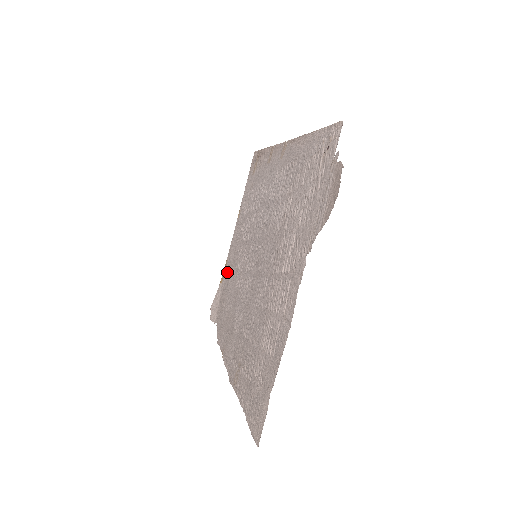
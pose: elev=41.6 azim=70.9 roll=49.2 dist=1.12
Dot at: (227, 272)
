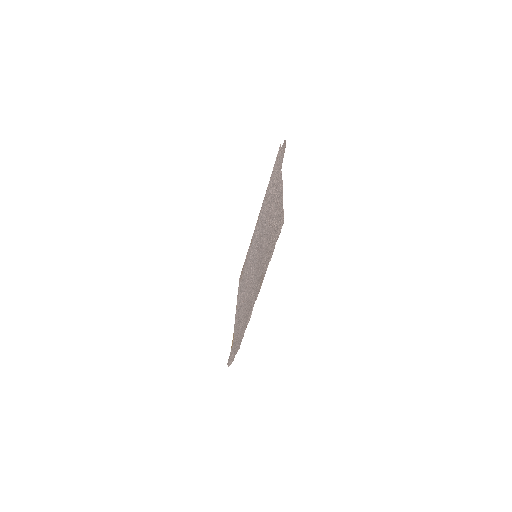
Dot at: (236, 329)
